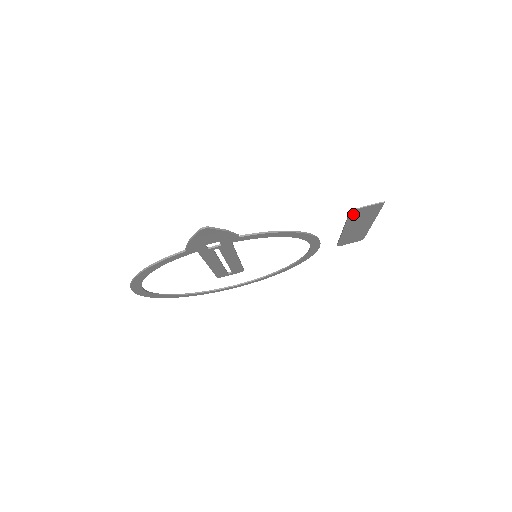
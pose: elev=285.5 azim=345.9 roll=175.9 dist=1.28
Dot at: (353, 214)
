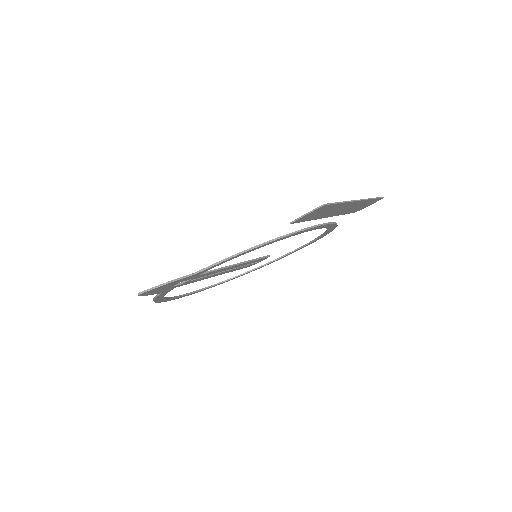
Dot at: (302, 220)
